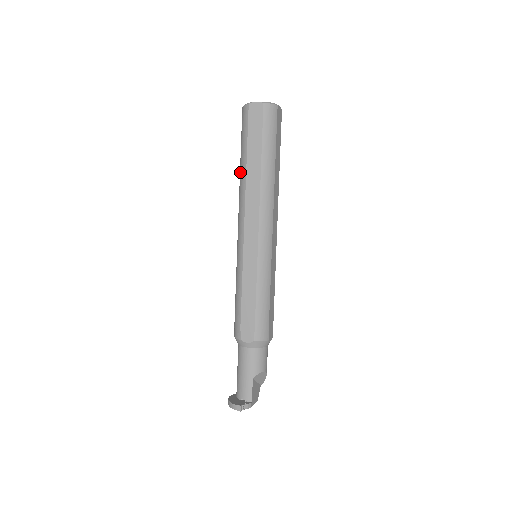
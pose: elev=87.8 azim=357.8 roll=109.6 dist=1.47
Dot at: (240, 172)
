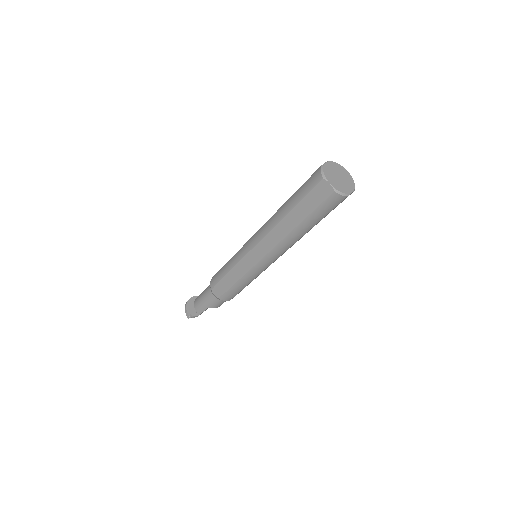
Dot at: (281, 208)
